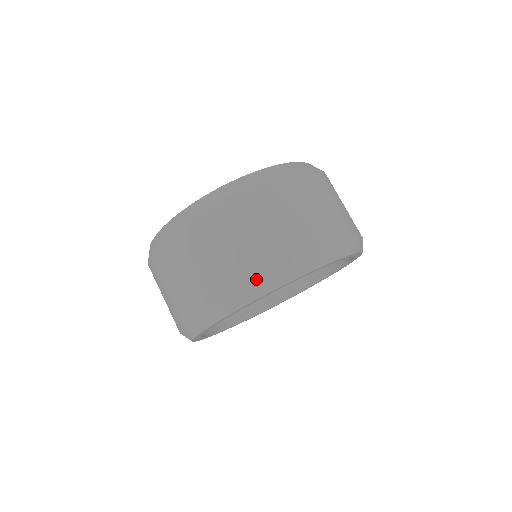
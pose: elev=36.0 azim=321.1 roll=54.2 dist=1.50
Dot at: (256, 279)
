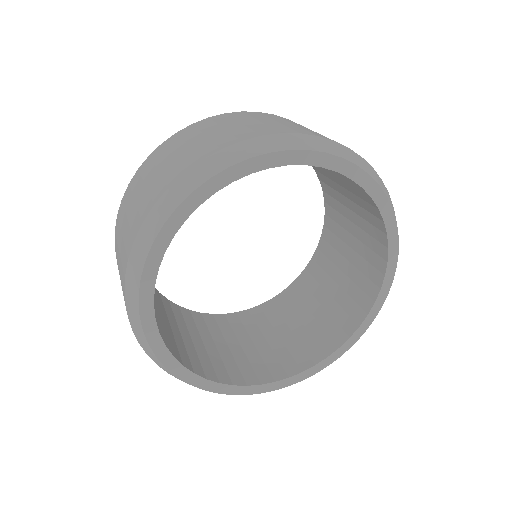
Dot at: (146, 215)
